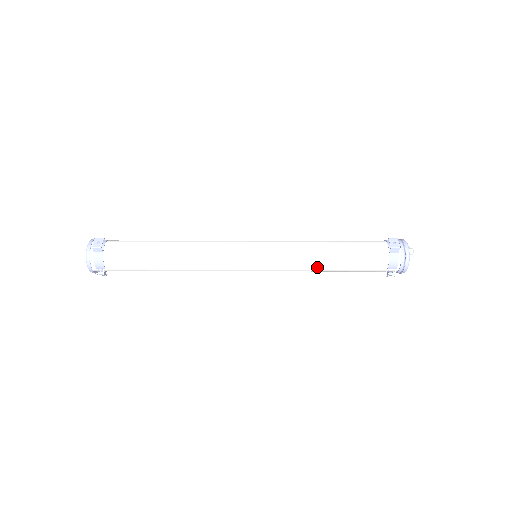
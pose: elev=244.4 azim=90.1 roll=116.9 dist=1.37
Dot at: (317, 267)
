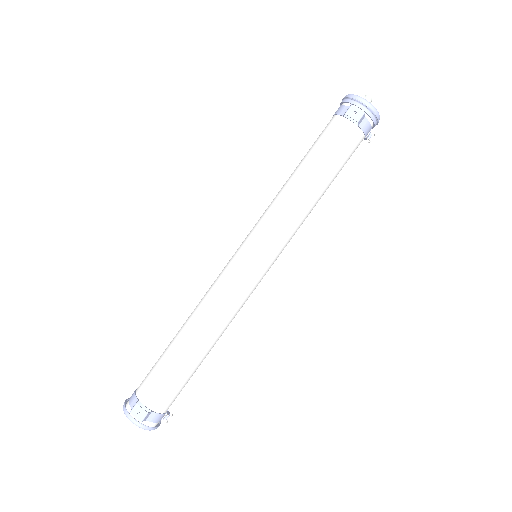
Dot at: occluded
